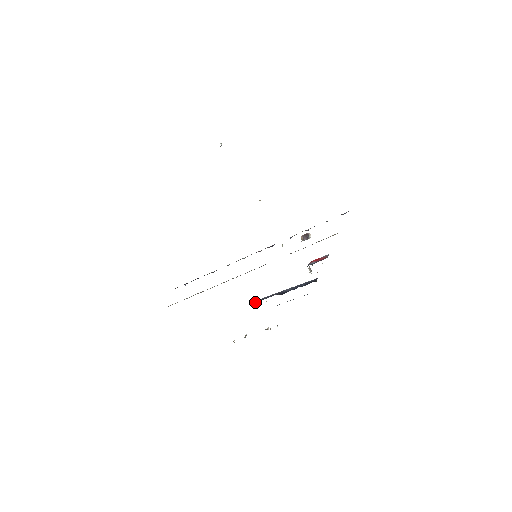
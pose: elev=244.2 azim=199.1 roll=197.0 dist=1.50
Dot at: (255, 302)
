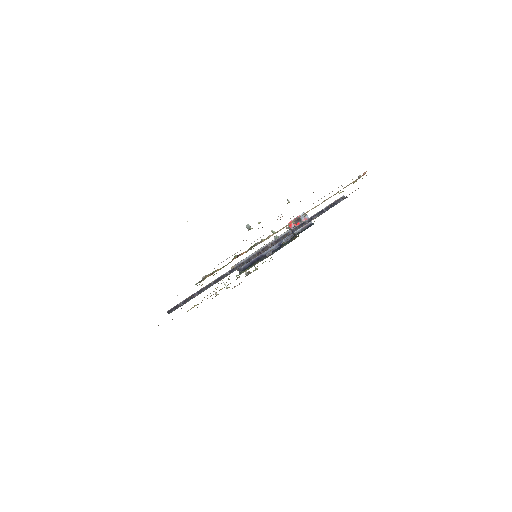
Dot at: (239, 269)
